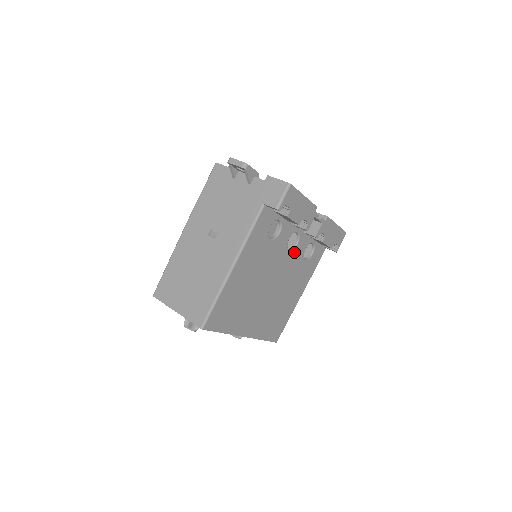
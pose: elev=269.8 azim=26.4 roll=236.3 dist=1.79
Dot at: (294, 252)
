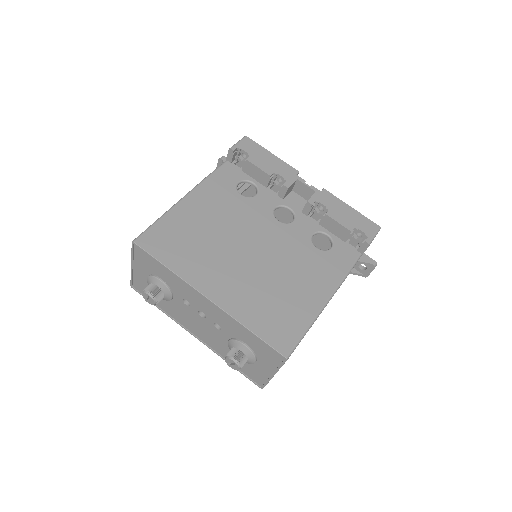
Dot at: (290, 228)
